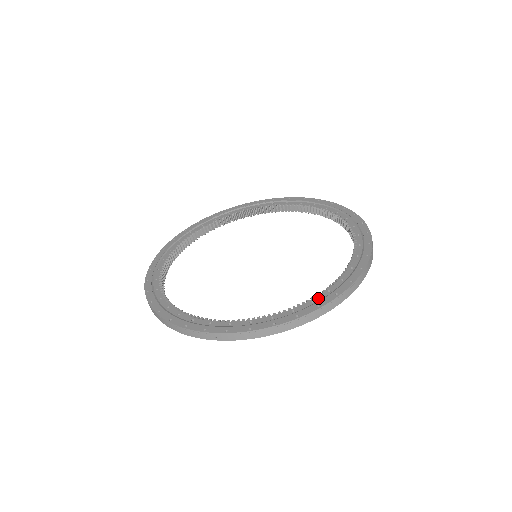
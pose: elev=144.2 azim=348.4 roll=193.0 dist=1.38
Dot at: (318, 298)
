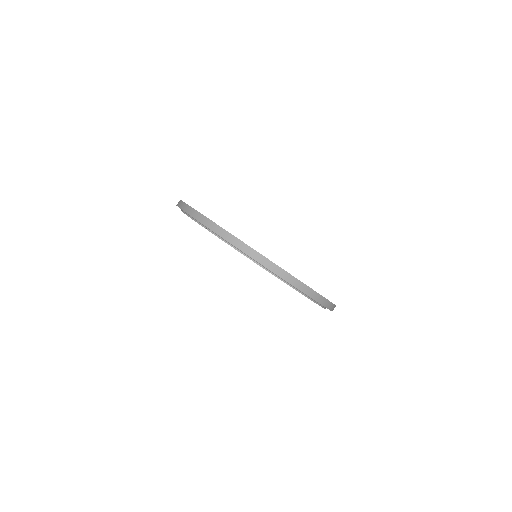
Dot at: occluded
